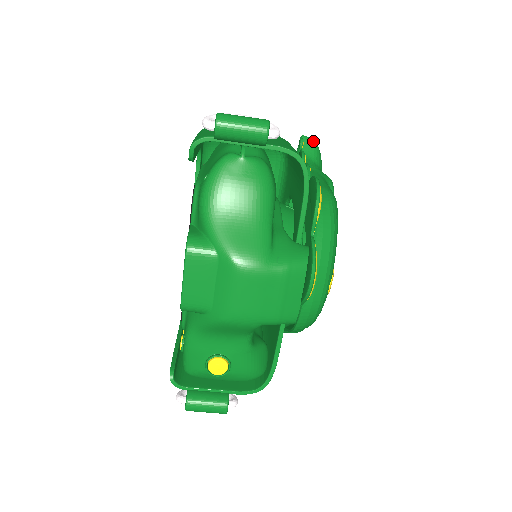
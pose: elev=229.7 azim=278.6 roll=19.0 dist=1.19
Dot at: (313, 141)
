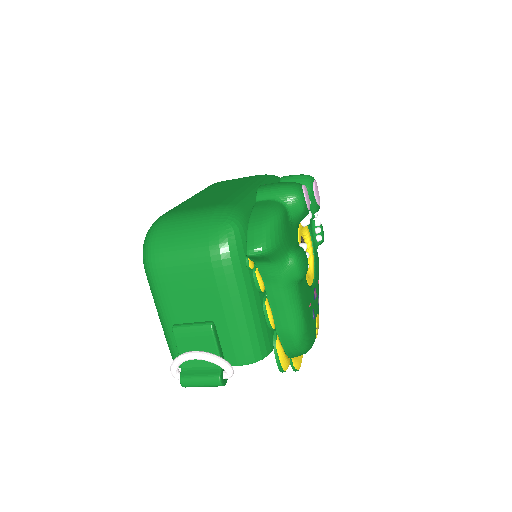
Dot at: (262, 255)
